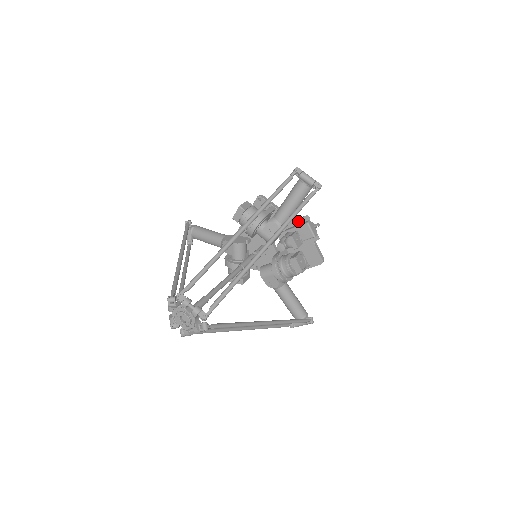
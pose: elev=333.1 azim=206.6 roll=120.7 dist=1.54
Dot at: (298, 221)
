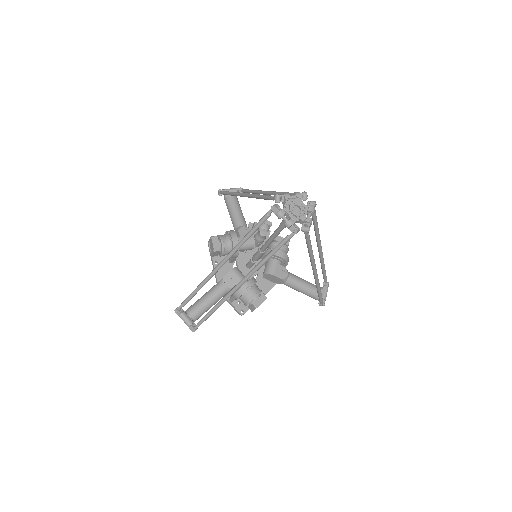
Dot at: occluded
